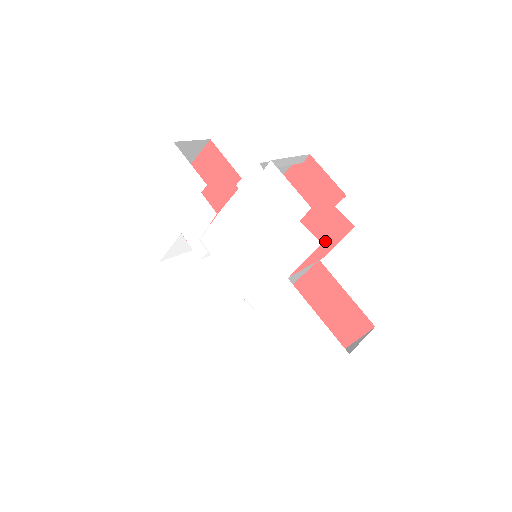
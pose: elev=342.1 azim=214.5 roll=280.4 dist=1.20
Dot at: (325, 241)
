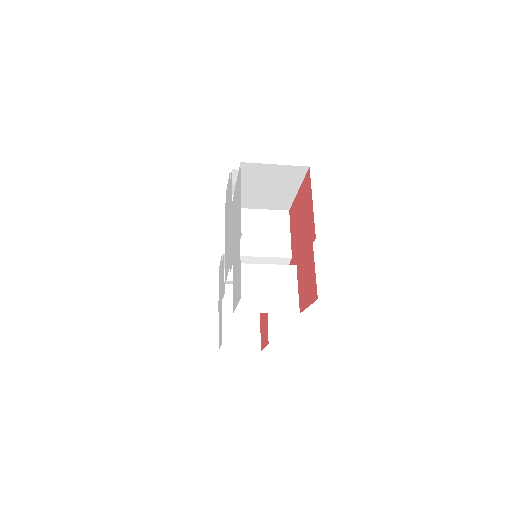
Dot at: occluded
